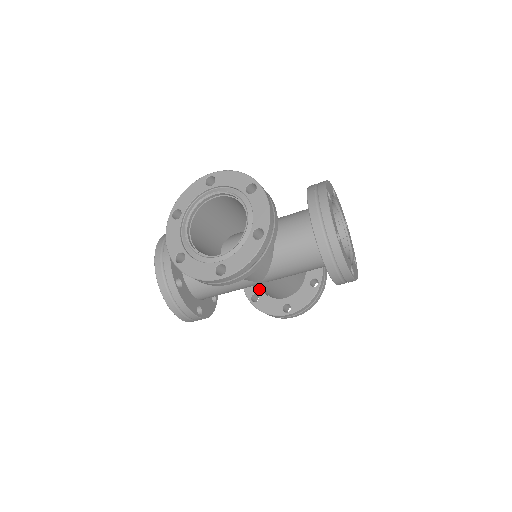
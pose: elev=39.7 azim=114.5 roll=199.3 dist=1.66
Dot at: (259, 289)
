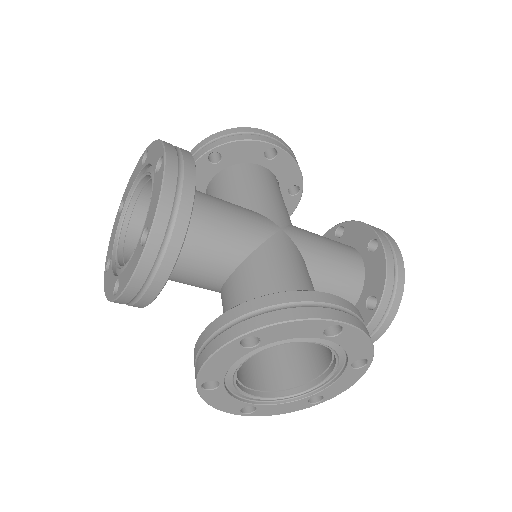
Dot at: occluded
